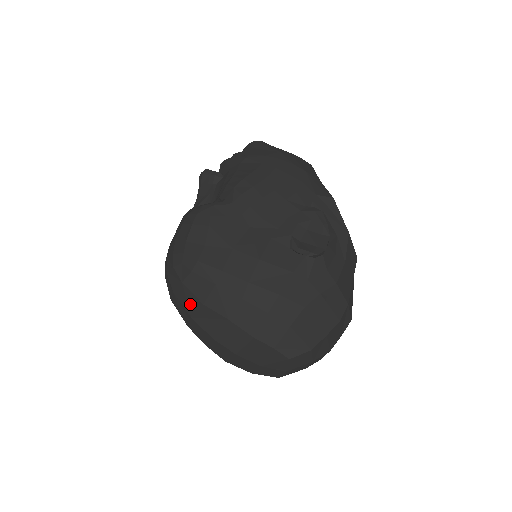
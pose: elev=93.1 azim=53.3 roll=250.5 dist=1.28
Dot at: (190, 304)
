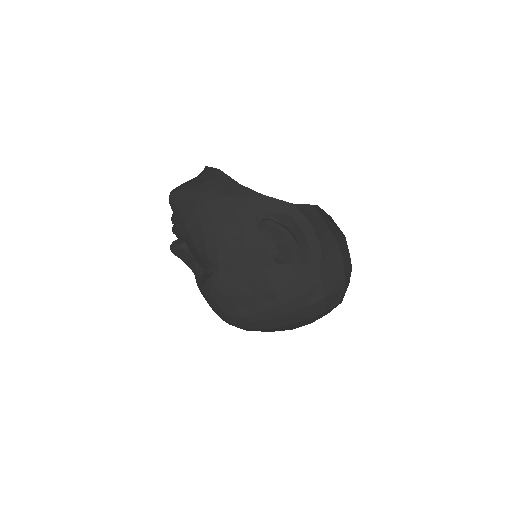
Dot at: occluded
